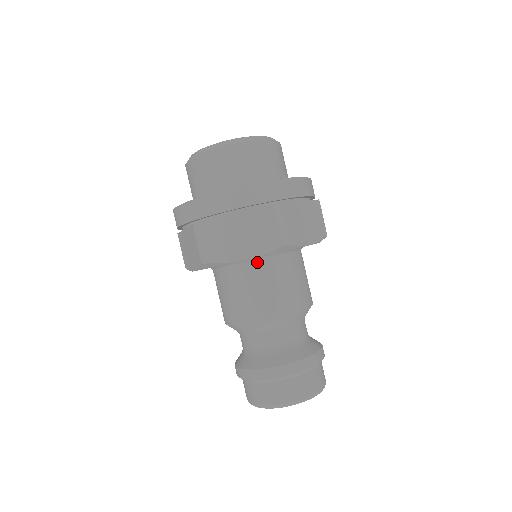
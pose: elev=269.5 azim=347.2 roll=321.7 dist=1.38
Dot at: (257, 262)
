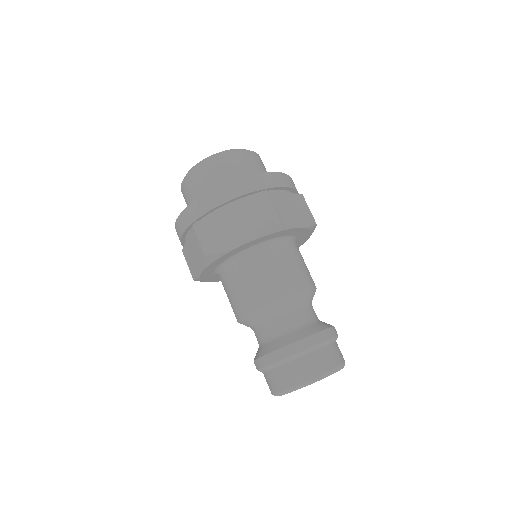
Dot at: (292, 241)
